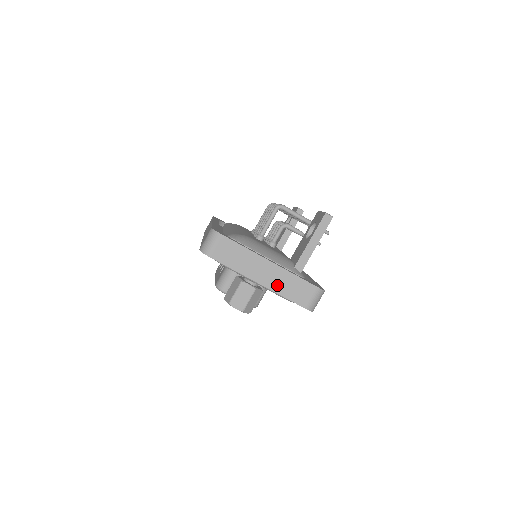
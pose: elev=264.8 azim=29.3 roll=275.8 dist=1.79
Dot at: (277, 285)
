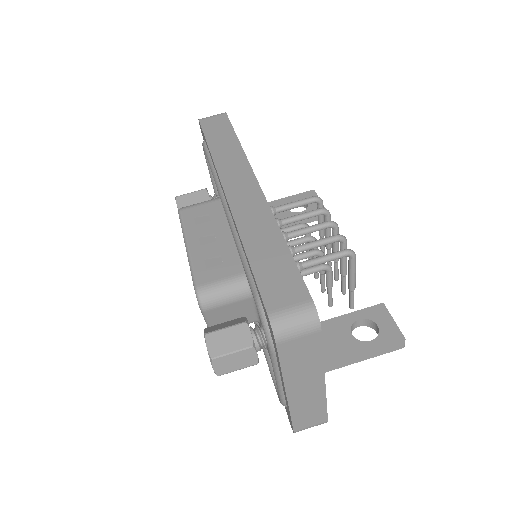
Dot at: (300, 404)
